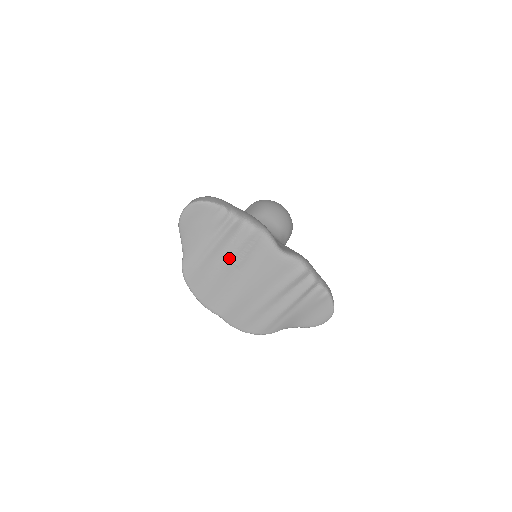
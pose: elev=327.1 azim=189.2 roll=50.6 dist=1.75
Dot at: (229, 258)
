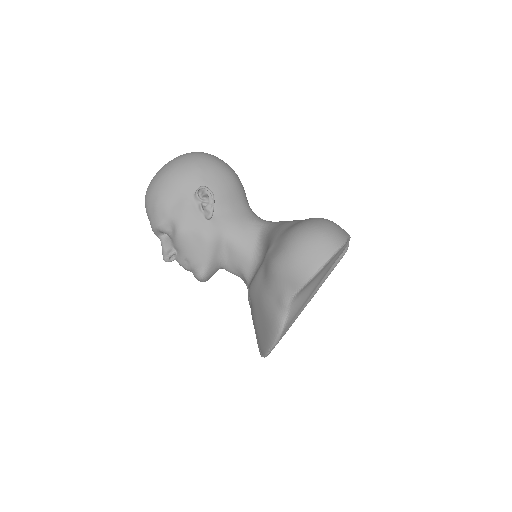
Dot at: occluded
